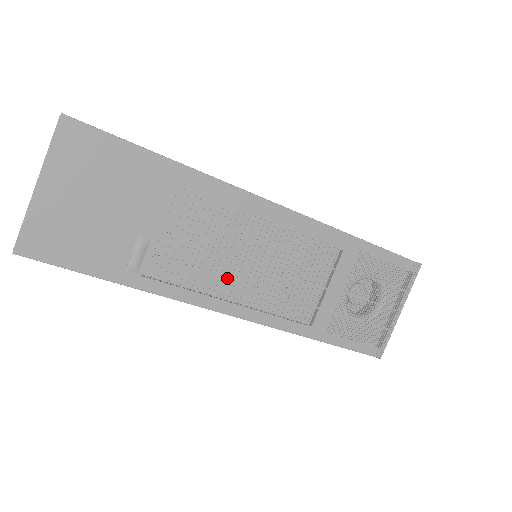
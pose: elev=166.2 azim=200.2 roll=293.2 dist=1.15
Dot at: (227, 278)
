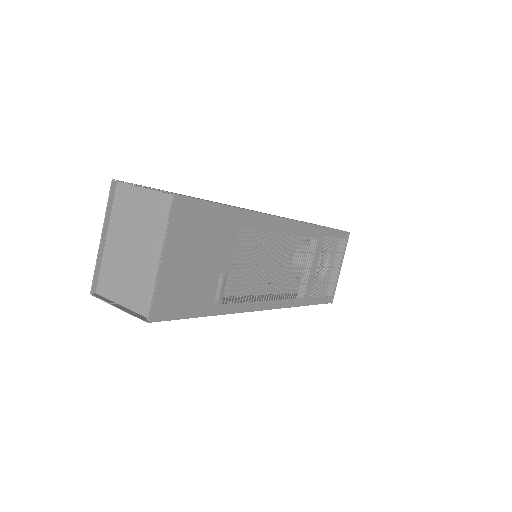
Dot at: (265, 284)
